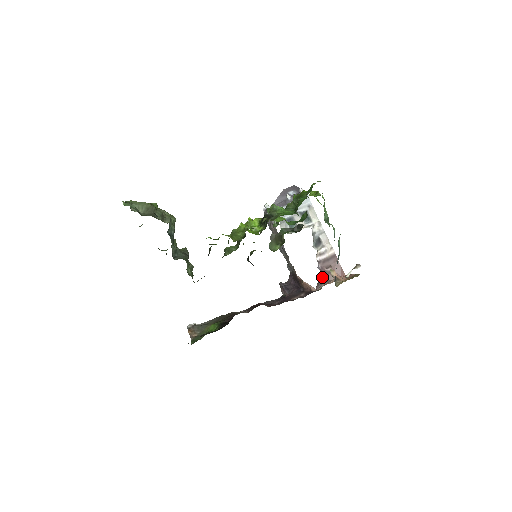
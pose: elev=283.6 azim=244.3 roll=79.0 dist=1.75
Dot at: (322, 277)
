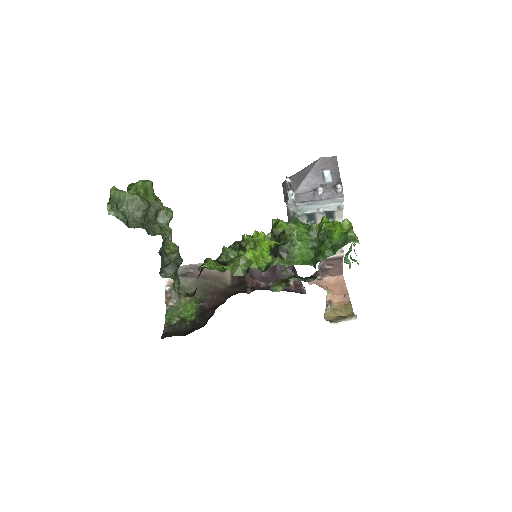
Dot at: (319, 271)
